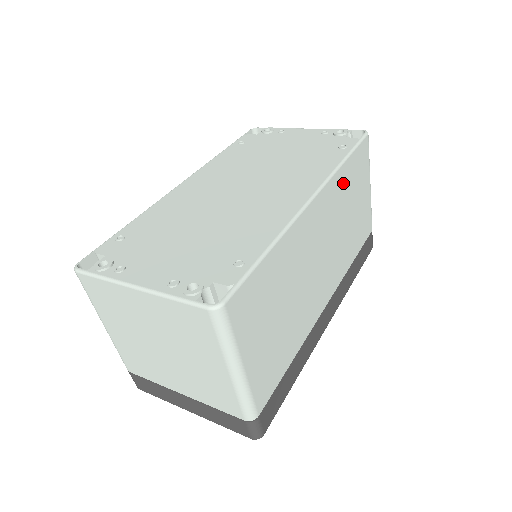
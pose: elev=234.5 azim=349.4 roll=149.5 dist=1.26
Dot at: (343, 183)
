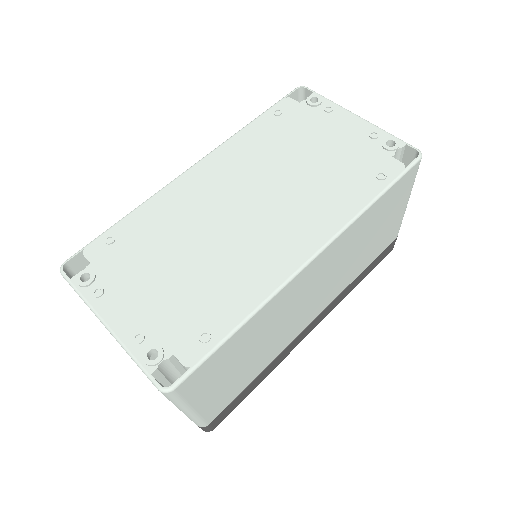
Dot at: (363, 224)
